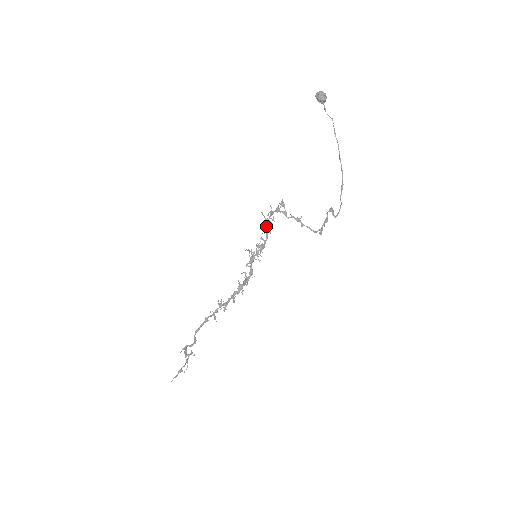
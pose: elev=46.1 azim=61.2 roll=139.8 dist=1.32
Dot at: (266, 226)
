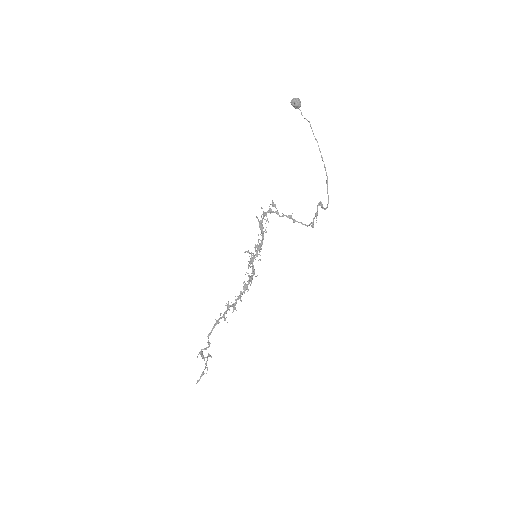
Dot at: (261, 227)
